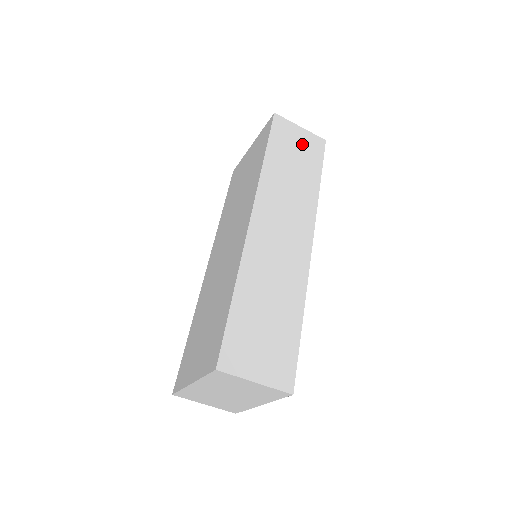
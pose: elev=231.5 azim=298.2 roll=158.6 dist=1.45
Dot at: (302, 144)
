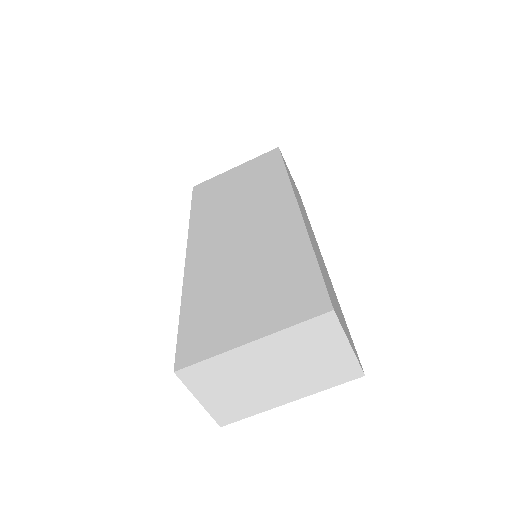
Dot at: occluded
